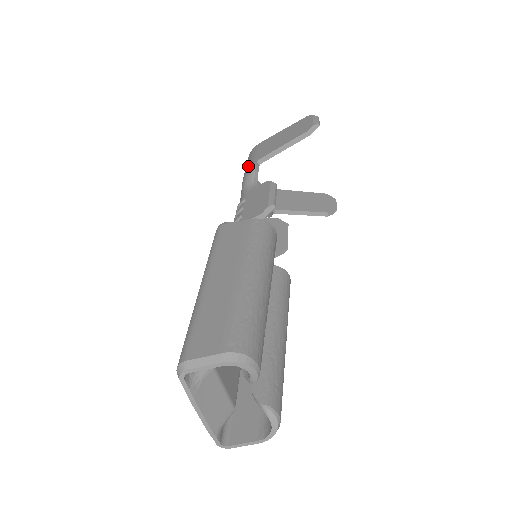
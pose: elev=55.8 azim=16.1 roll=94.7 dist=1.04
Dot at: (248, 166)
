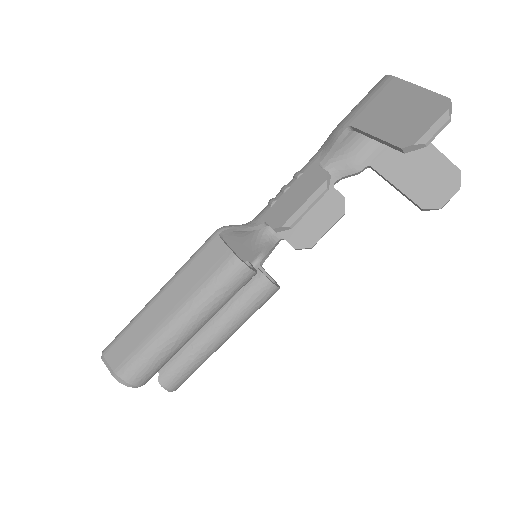
Dot at: (345, 118)
